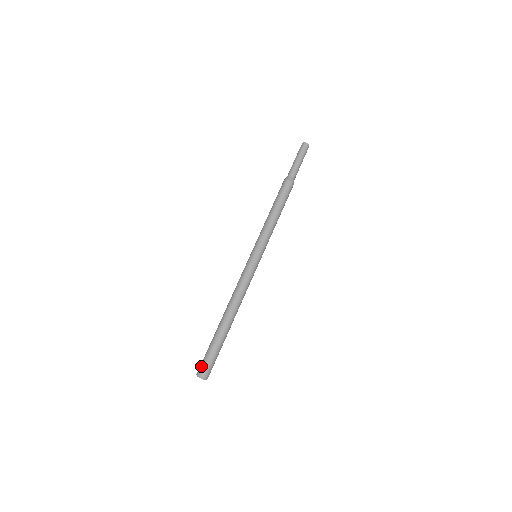
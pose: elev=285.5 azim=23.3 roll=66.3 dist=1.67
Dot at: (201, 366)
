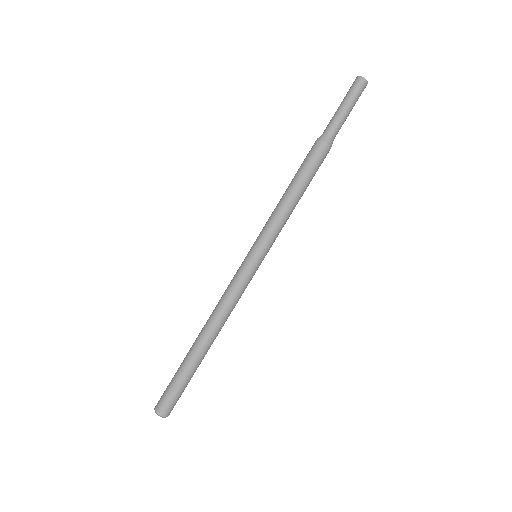
Dot at: (161, 401)
